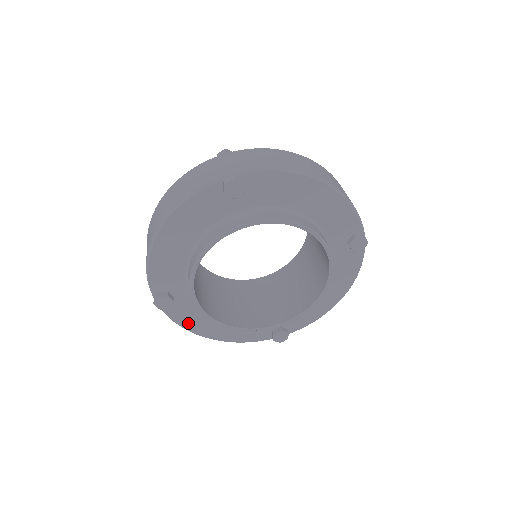
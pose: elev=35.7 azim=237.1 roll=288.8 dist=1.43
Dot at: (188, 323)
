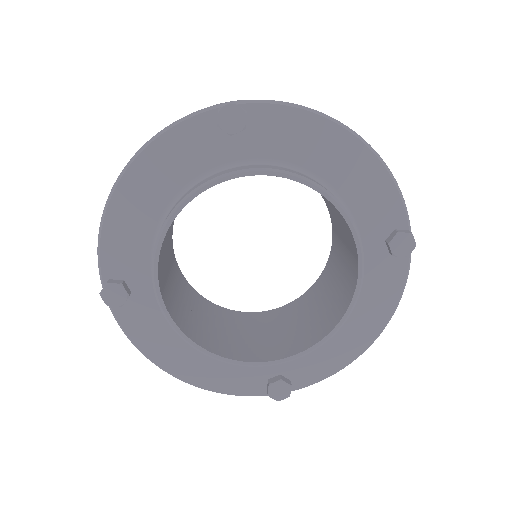
Dot at: (147, 342)
